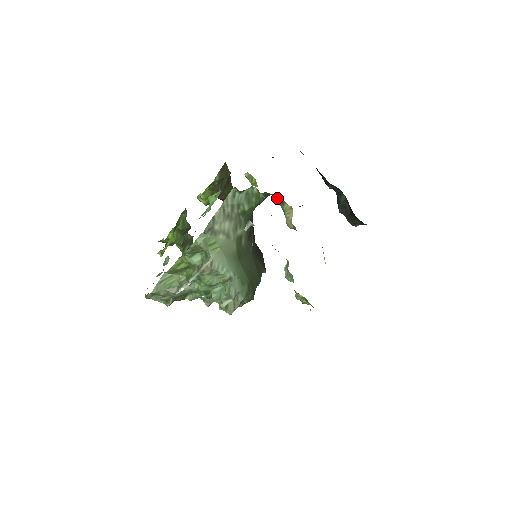
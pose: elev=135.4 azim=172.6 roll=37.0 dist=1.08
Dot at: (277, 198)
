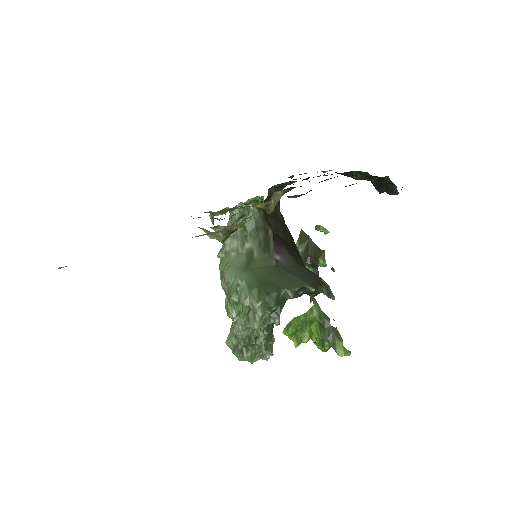
Dot at: (262, 201)
